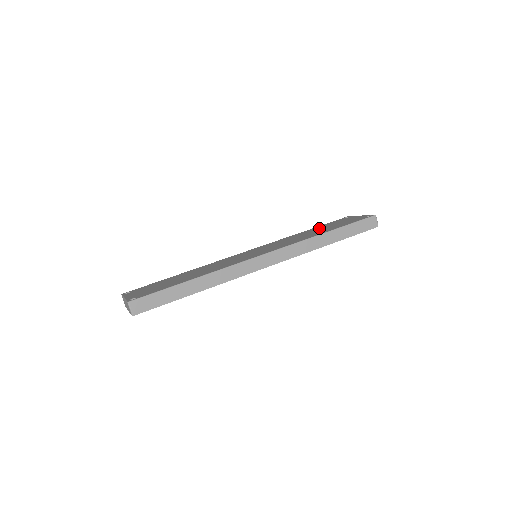
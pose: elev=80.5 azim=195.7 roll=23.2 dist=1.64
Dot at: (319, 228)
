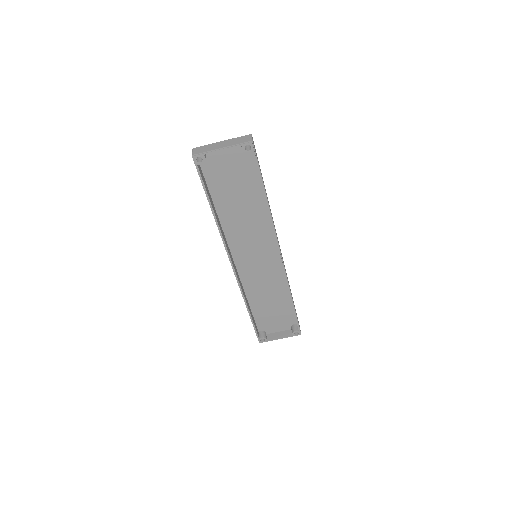
Dot at: (263, 306)
